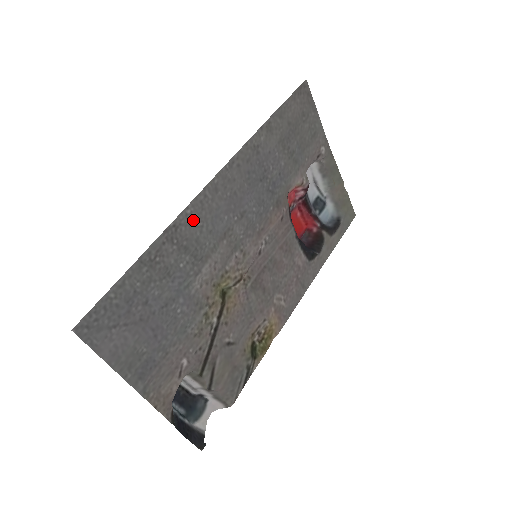
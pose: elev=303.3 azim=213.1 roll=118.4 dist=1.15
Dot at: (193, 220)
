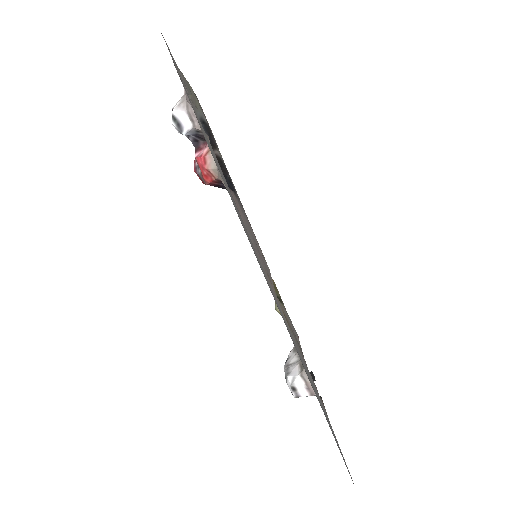
Dot at: (285, 323)
